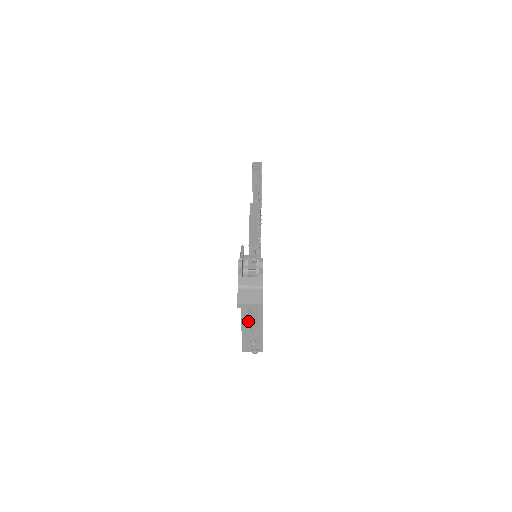
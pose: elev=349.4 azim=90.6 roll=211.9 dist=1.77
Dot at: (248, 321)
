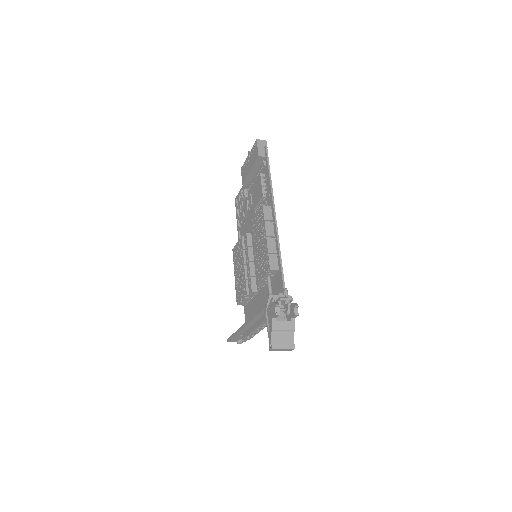
Dot at: (248, 328)
